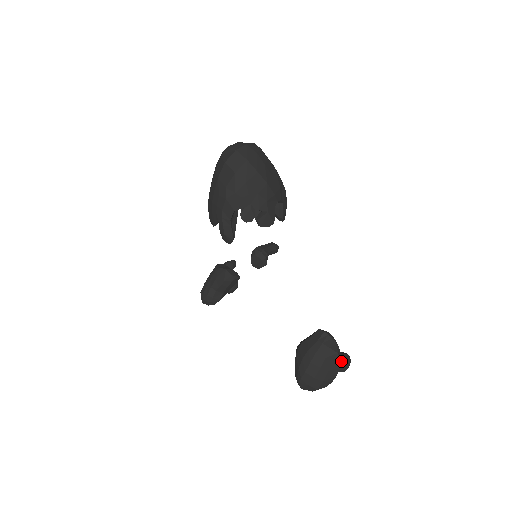
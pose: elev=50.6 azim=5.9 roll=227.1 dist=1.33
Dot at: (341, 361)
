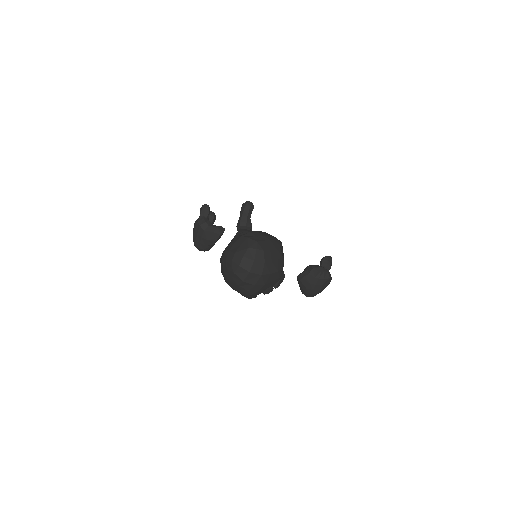
Dot at: (328, 268)
